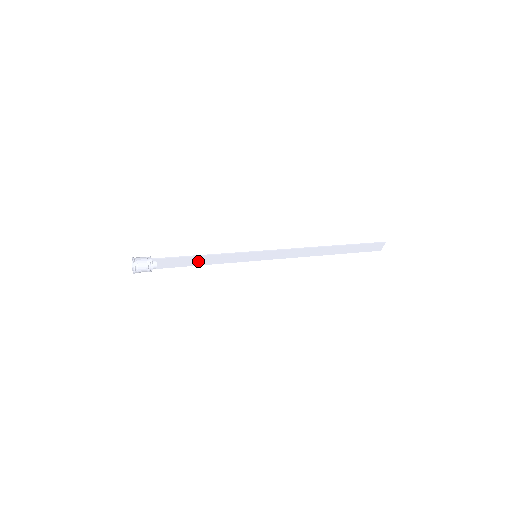
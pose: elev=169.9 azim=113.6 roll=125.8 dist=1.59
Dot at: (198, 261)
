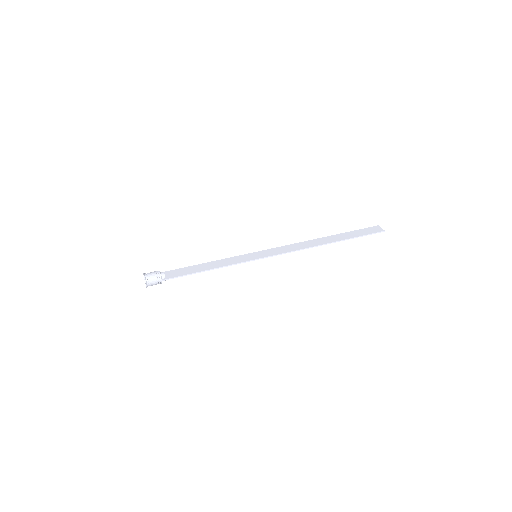
Dot at: (202, 268)
